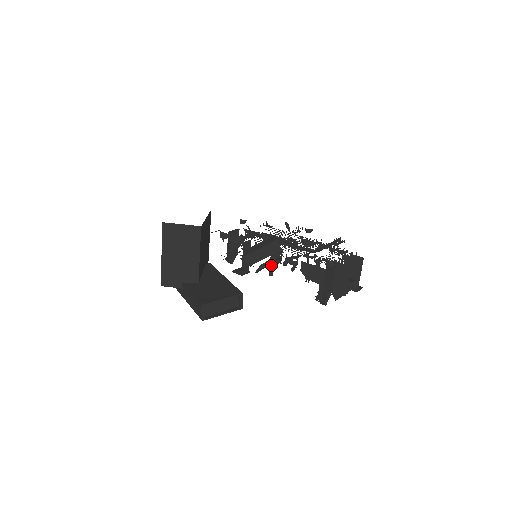
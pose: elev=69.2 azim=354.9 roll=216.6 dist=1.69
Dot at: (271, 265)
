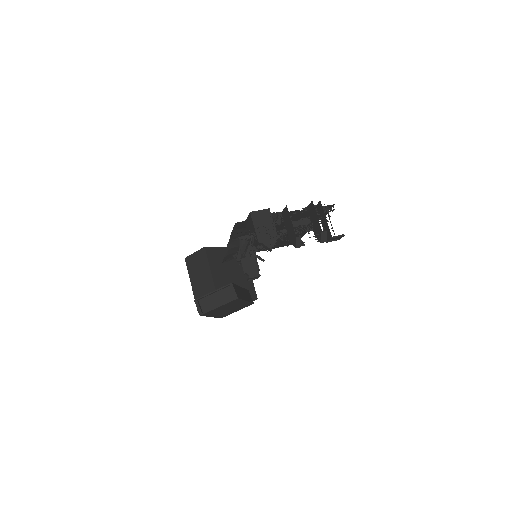
Dot at: (239, 244)
